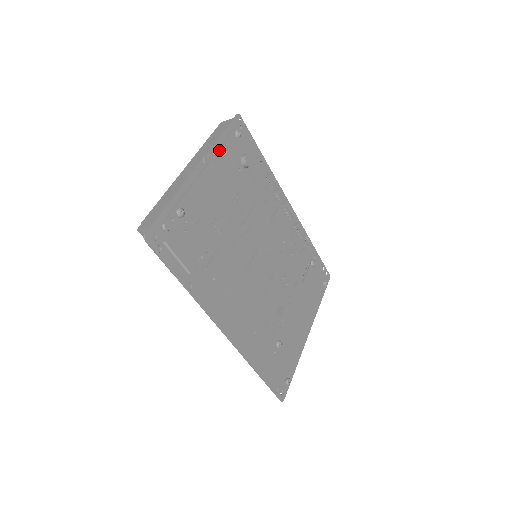
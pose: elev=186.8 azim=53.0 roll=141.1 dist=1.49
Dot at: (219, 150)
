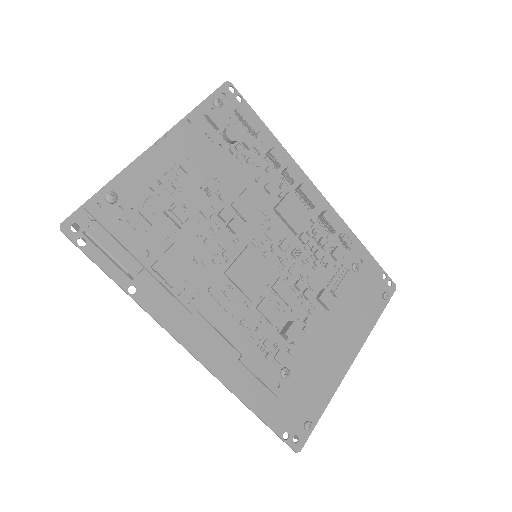
Dot at: occluded
